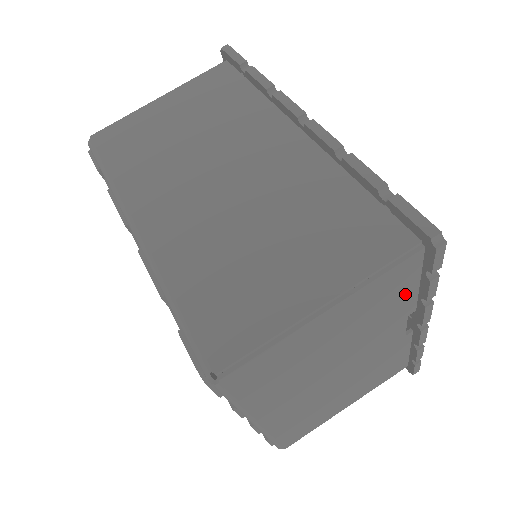
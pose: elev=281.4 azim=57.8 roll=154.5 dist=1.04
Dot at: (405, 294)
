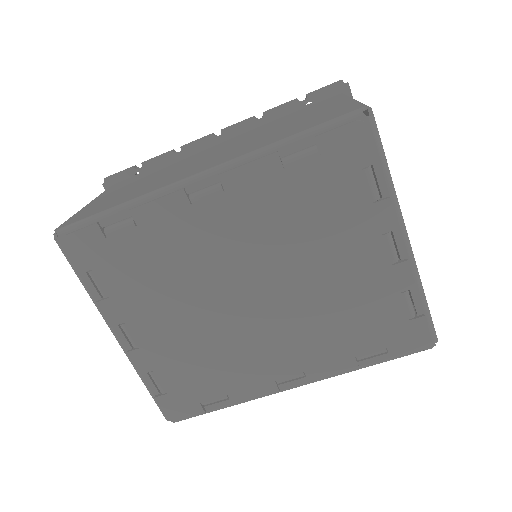
Dot at: occluded
